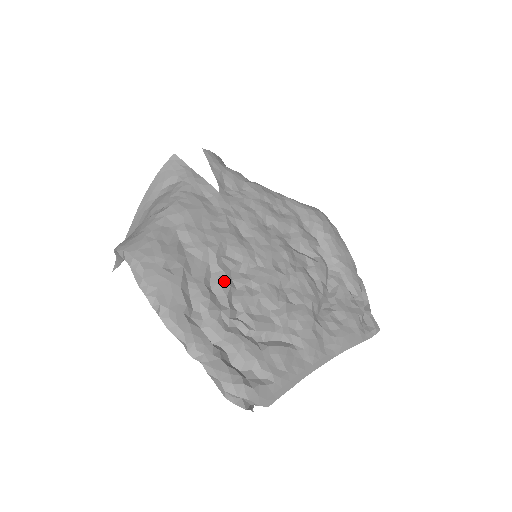
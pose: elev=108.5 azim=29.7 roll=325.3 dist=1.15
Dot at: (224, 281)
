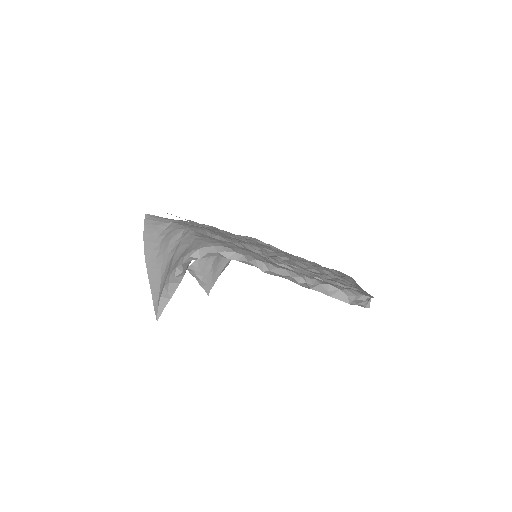
Dot at: (269, 256)
